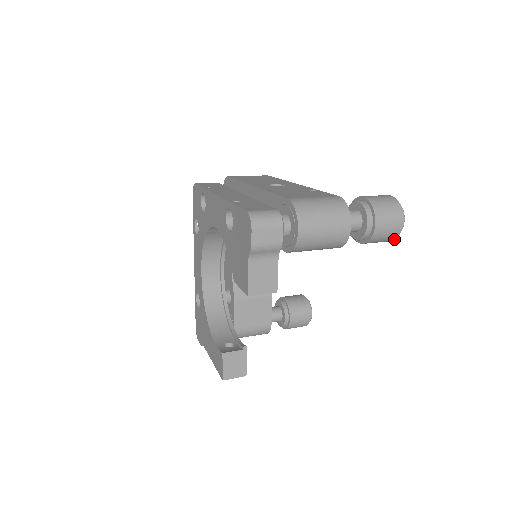
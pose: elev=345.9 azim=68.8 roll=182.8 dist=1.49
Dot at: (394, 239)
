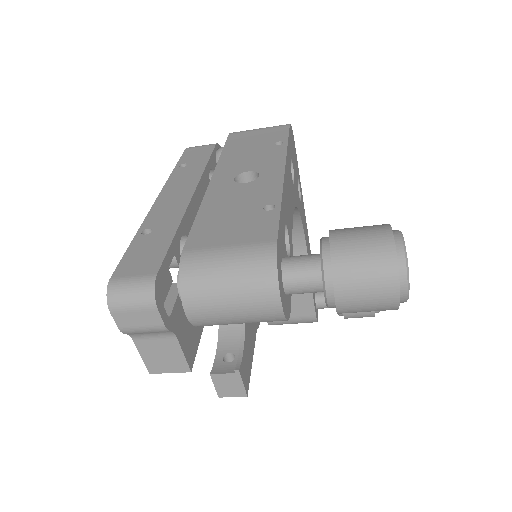
Dot at: (395, 309)
